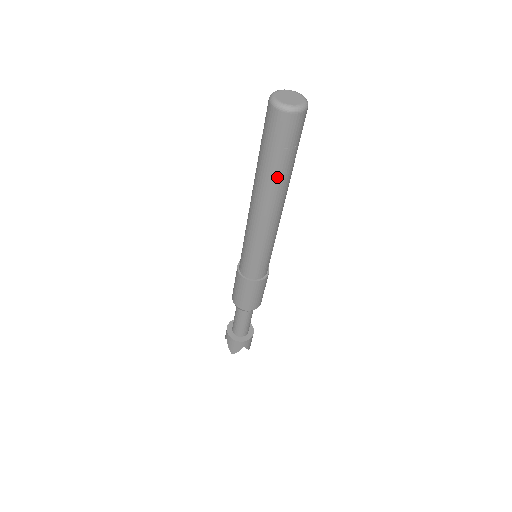
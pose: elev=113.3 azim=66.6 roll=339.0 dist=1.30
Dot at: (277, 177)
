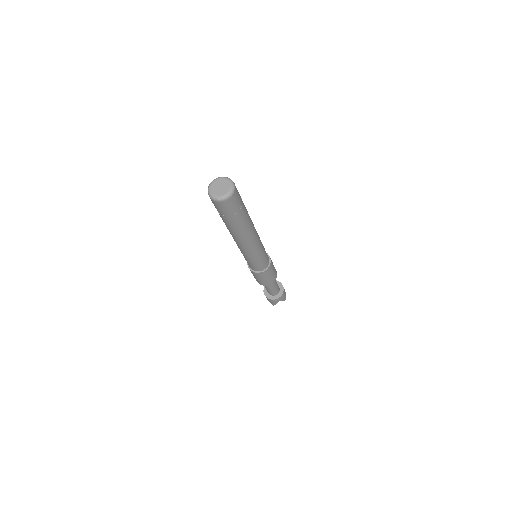
Dot at: (236, 227)
